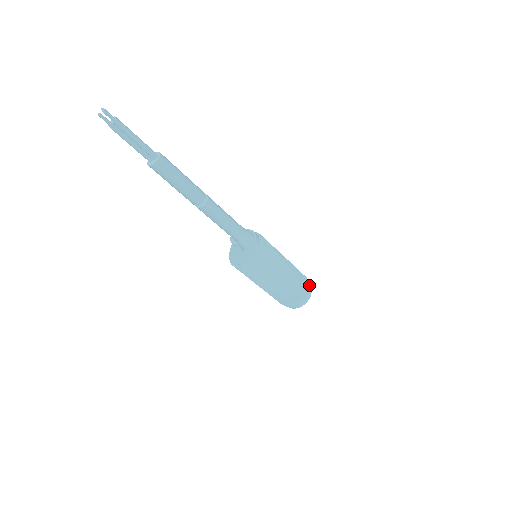
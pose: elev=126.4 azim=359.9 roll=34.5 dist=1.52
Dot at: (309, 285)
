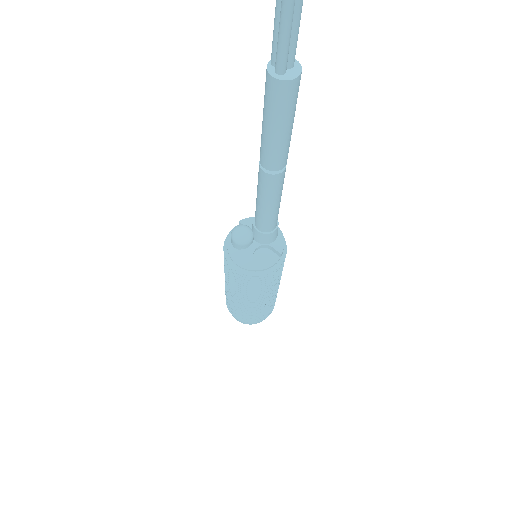
Dot at: occluded
